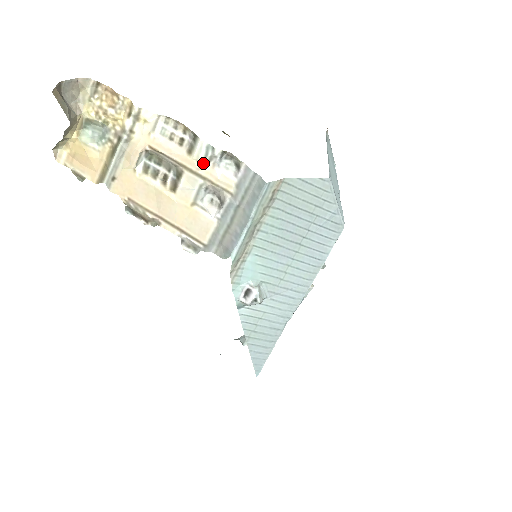
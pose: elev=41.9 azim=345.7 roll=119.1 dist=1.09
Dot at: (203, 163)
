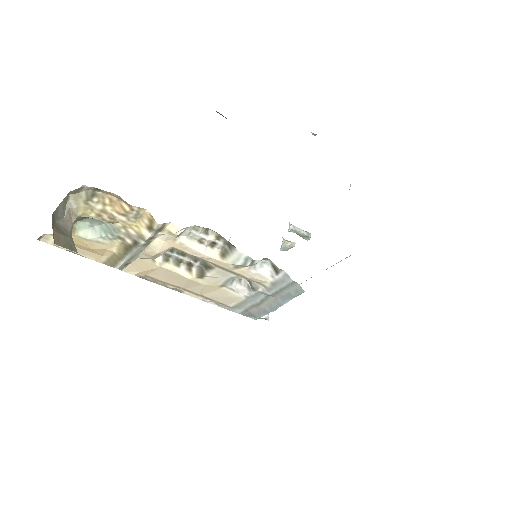
Dot at: (238, 266)
